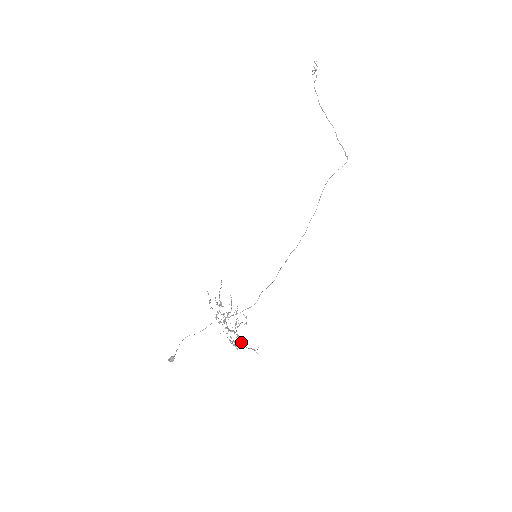
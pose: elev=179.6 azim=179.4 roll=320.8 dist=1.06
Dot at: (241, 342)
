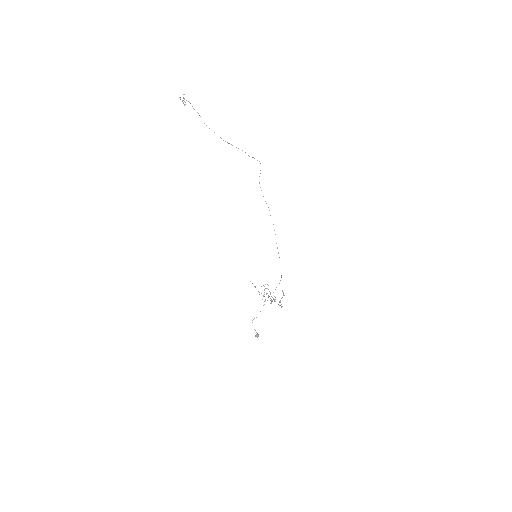
Dot at: occluded
